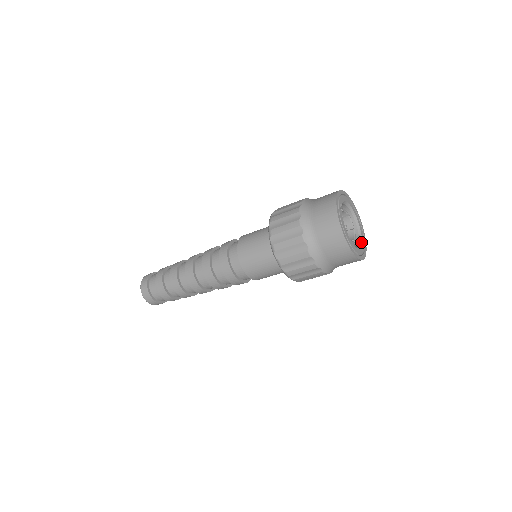
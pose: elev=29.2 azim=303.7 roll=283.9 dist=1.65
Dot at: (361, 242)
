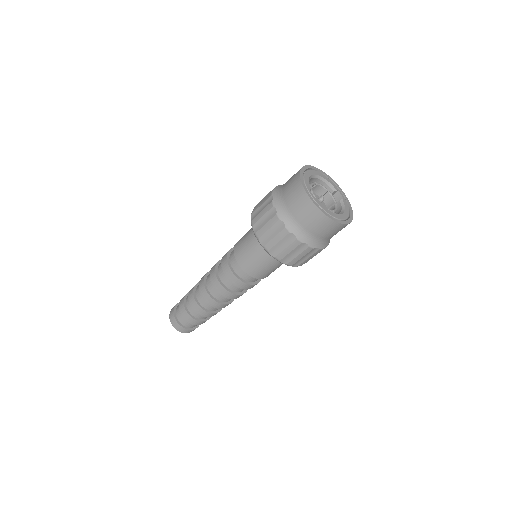
Dot at: (339, 196)
